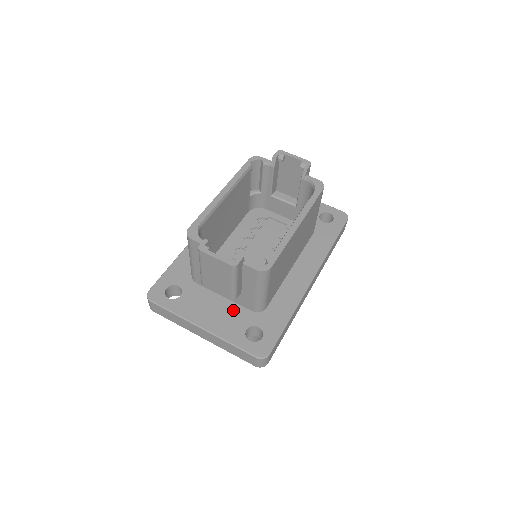
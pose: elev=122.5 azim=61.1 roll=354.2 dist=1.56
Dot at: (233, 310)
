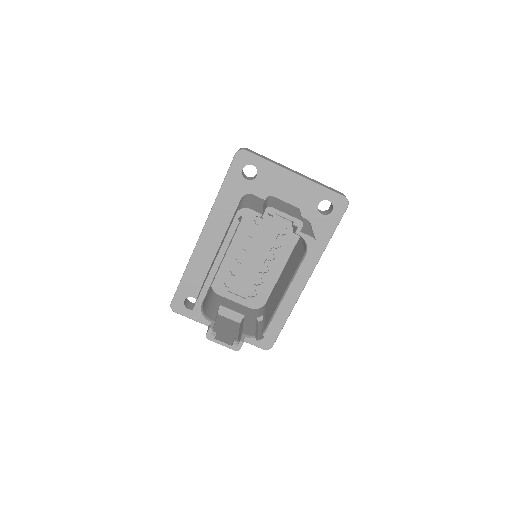
Dot at: occluded
